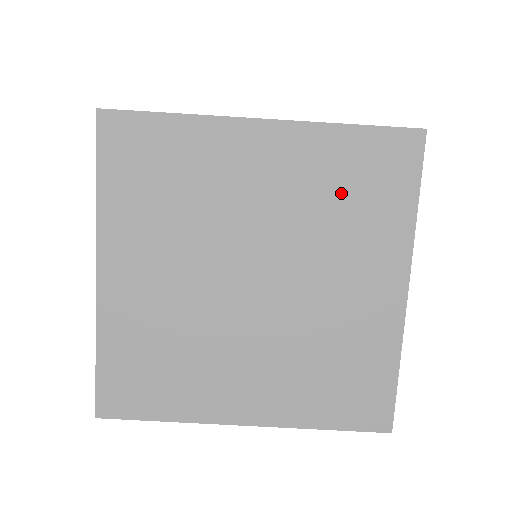
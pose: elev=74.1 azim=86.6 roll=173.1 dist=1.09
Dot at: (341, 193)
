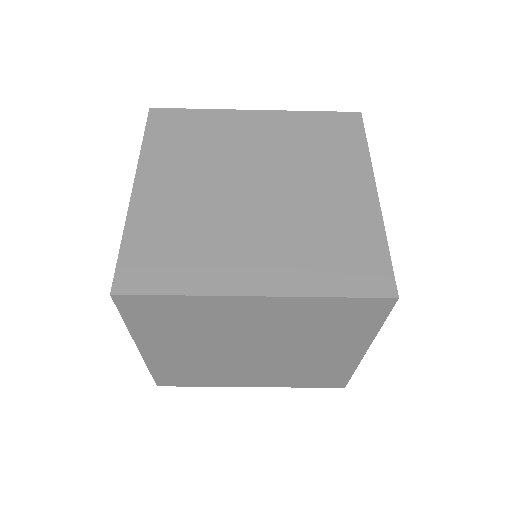
Dot at: (320, 323)
